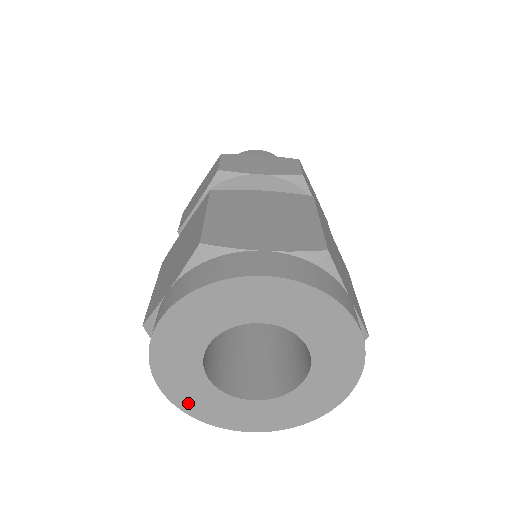
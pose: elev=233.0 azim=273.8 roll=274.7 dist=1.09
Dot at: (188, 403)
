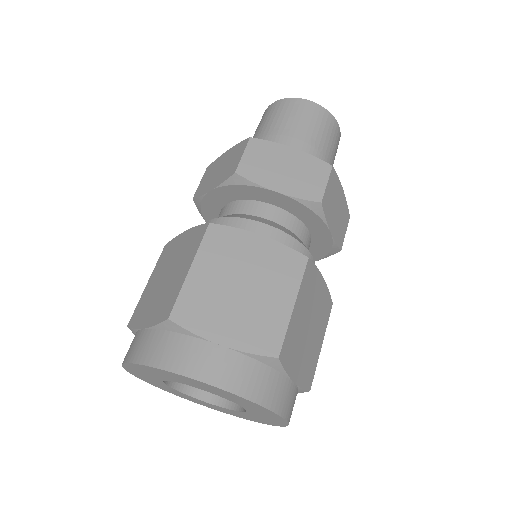
Dot at: (216, 409)
